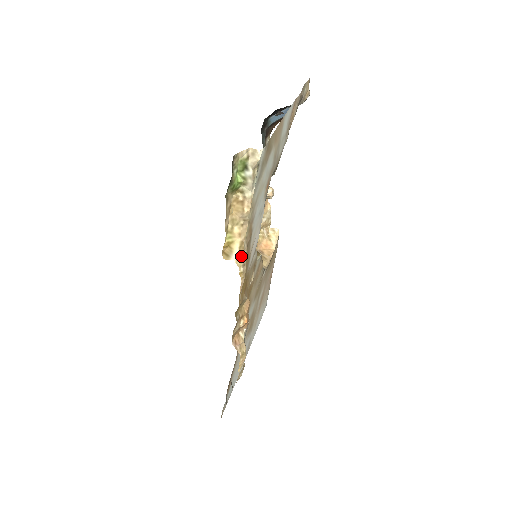
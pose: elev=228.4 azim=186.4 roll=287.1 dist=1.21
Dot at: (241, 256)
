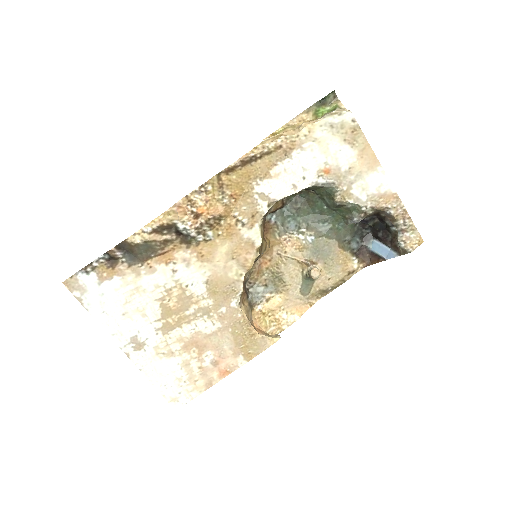
Dot at: (270, 141)
